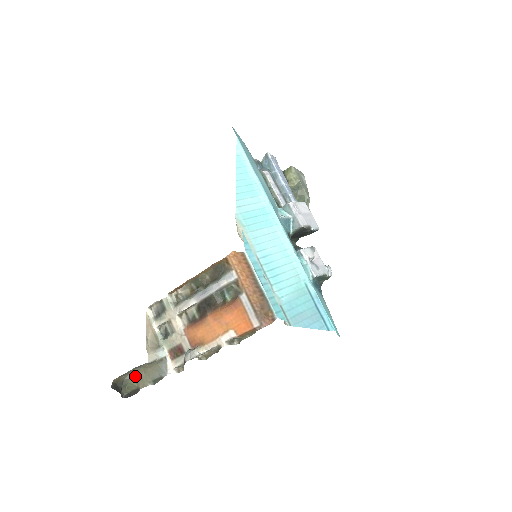
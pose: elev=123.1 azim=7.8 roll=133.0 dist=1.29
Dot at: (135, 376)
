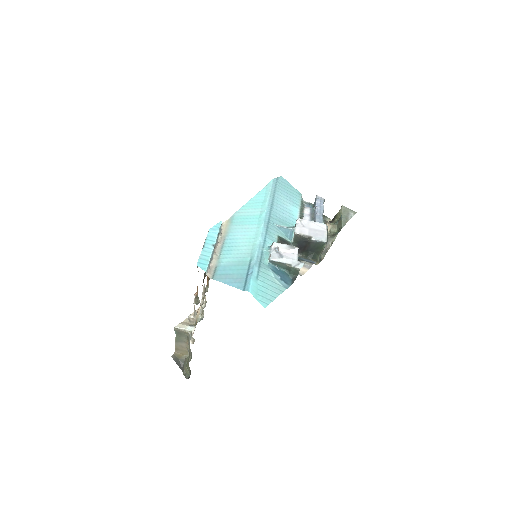
Dot at: occluded
